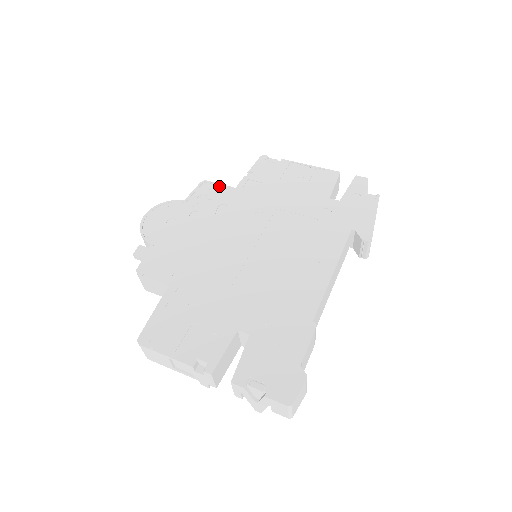
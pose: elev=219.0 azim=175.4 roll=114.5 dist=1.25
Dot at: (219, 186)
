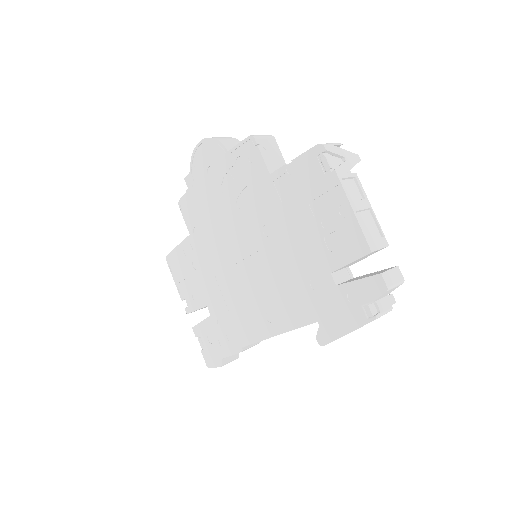
Dot at: (259, 158)
